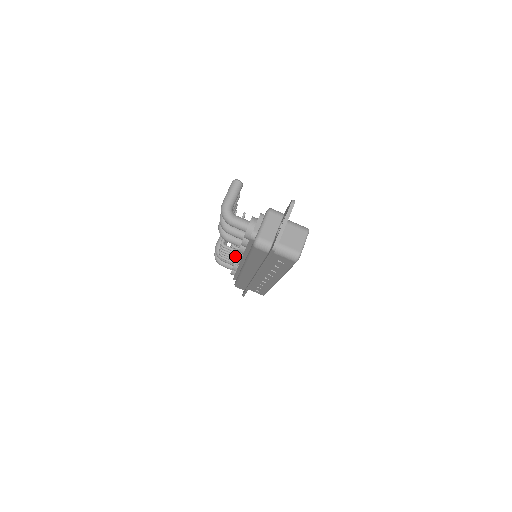
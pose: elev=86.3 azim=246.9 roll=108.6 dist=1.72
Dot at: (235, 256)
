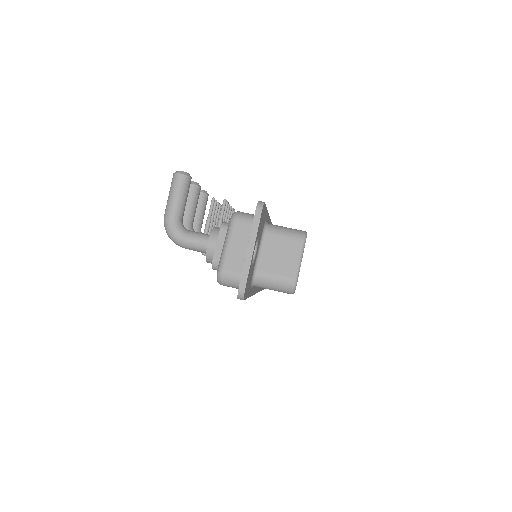
Dot at: occluded
